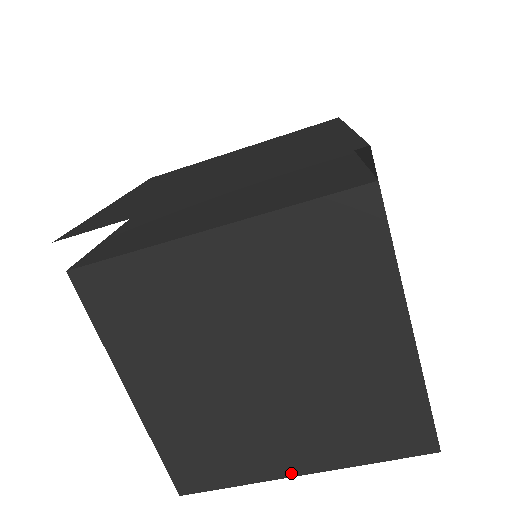
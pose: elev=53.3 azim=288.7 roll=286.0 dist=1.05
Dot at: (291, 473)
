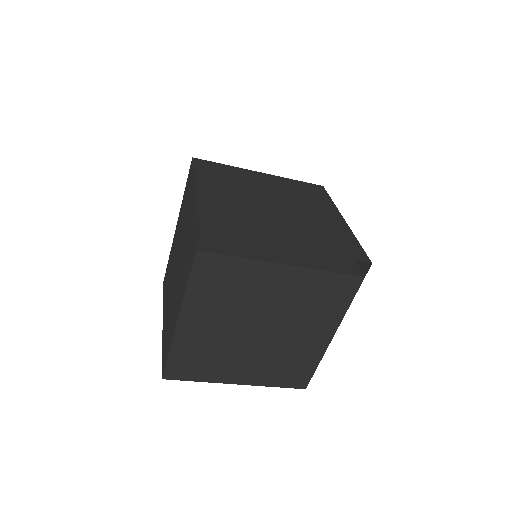
Dot at: (232, 382)
